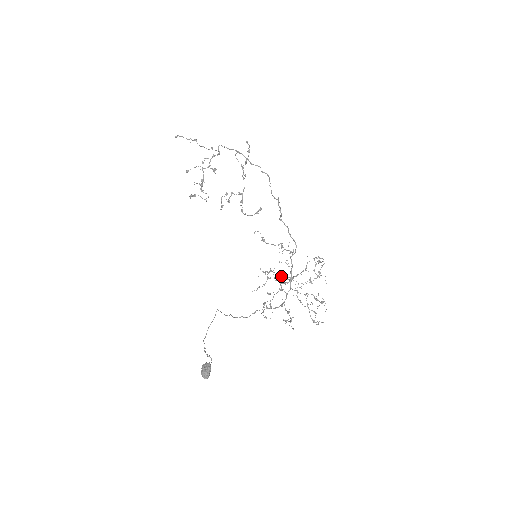
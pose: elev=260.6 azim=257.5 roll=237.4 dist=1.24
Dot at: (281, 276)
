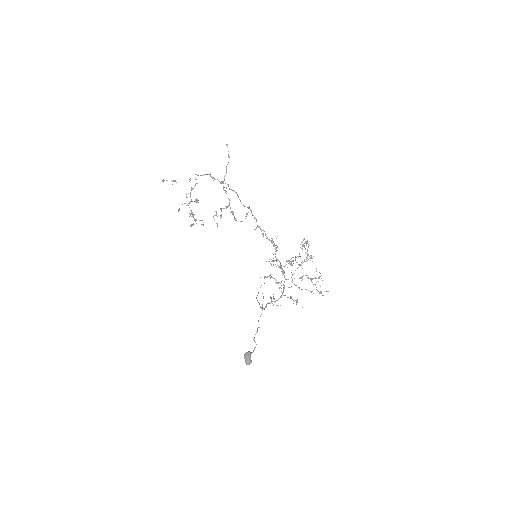
Dot at: occluded
